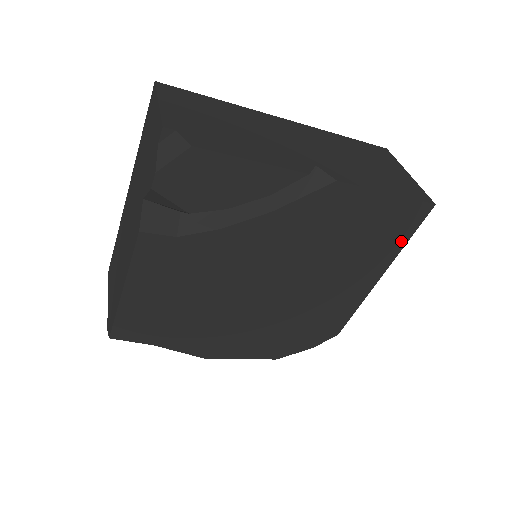
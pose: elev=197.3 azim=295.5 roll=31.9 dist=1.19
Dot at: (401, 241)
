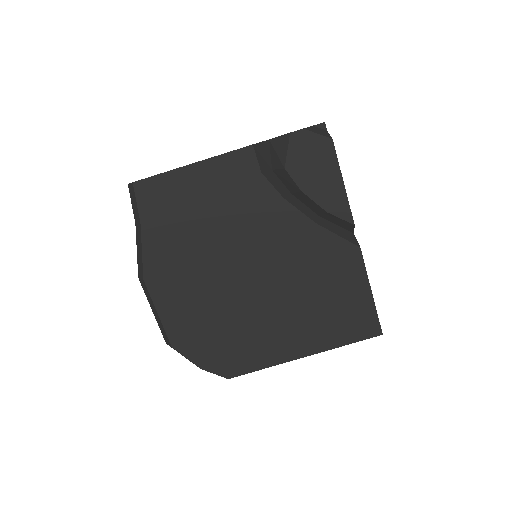
Dot at: (343, 340)
